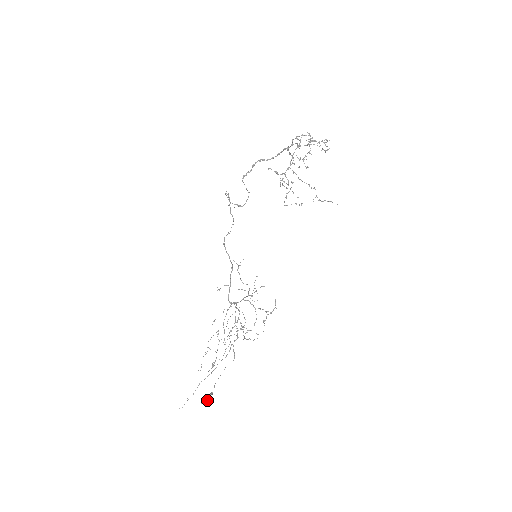
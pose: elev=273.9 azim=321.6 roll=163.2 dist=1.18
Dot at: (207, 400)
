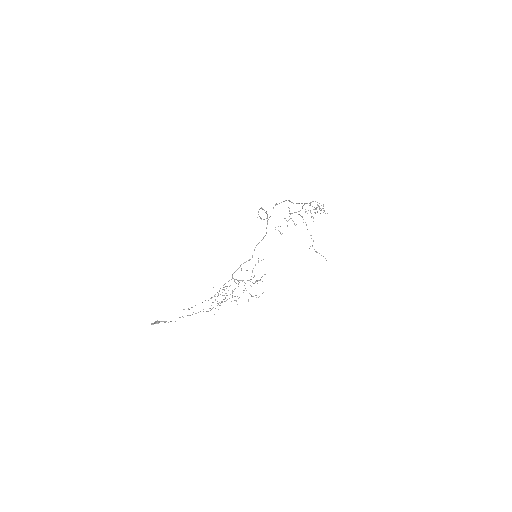
Dot at: occluded
